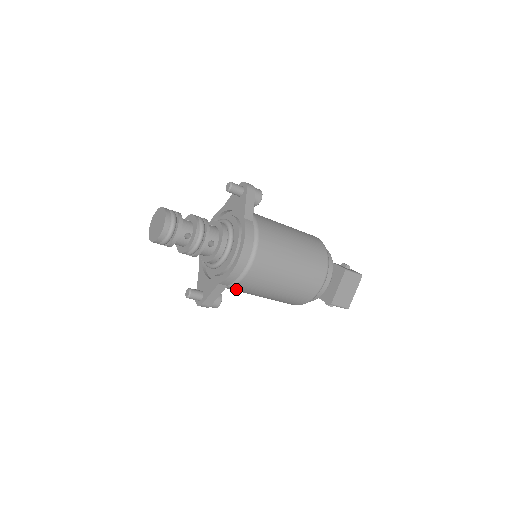
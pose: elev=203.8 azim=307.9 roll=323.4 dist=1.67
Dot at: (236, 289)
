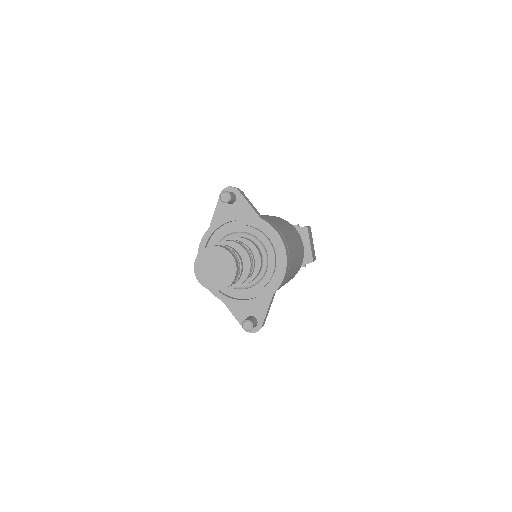
Dot at: occluded
